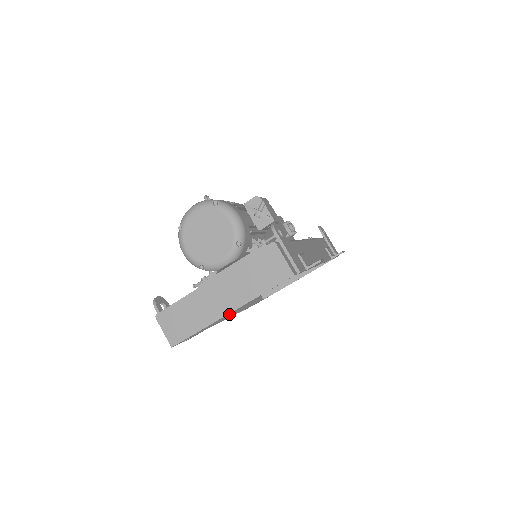
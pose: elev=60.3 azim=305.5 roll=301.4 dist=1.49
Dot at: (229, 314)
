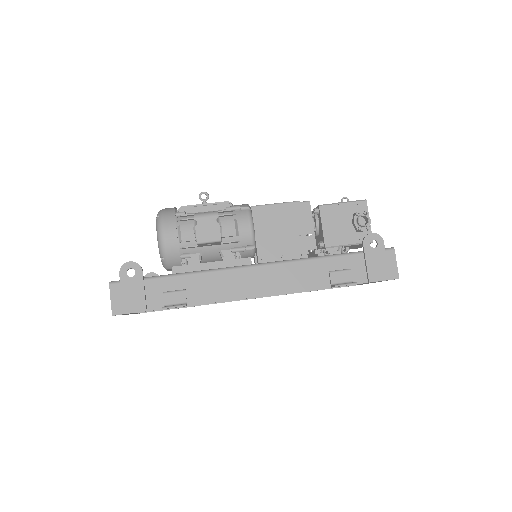
Dot at: occluded
